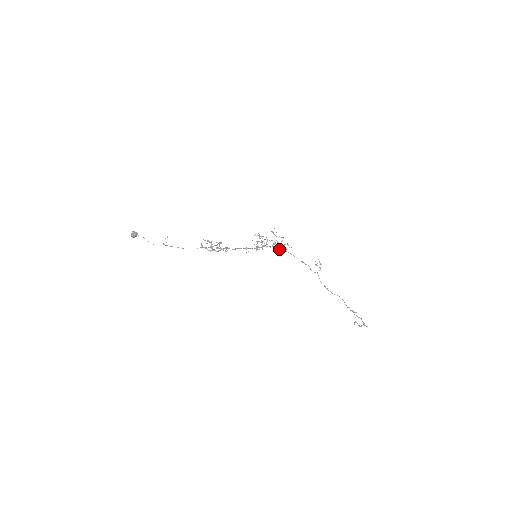
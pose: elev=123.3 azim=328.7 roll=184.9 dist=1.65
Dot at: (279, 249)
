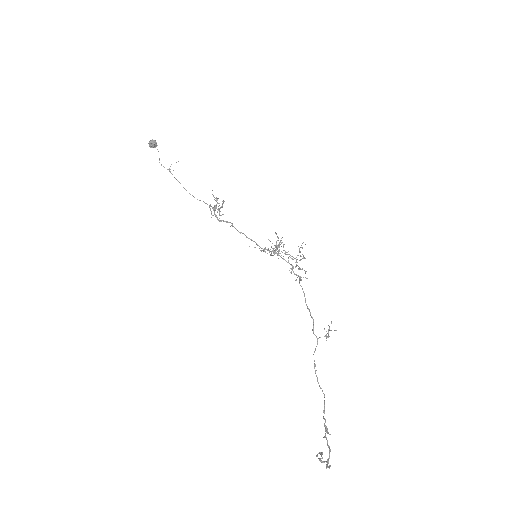
Dot at: occluded
